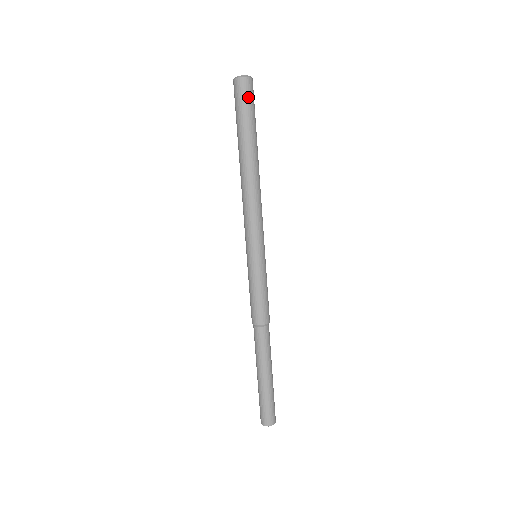
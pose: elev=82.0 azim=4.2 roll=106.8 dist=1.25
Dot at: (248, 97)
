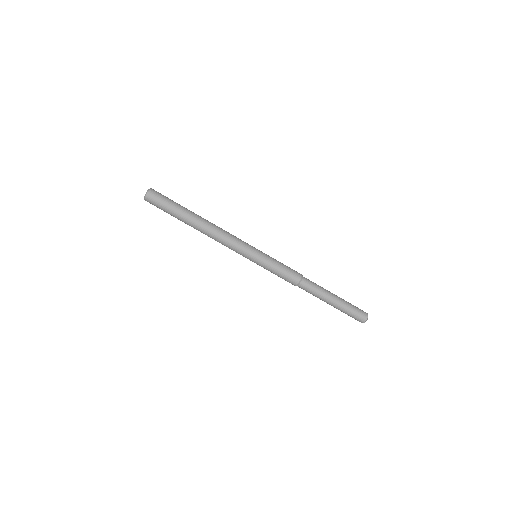
Dot at: (162, 196)
